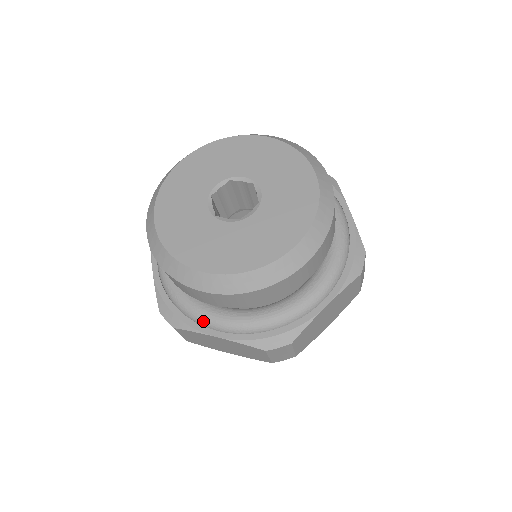
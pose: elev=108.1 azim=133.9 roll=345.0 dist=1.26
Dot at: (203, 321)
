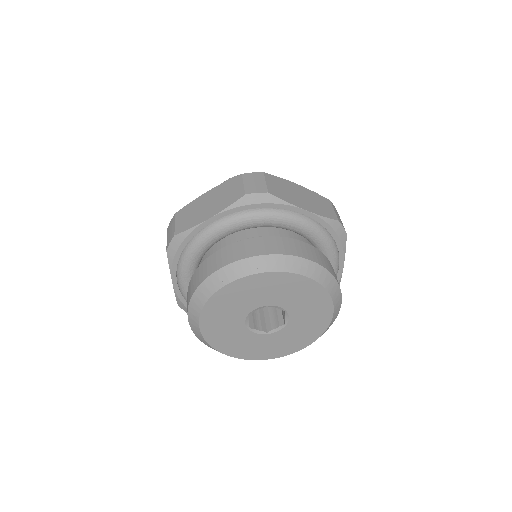
Dot at: occluded
